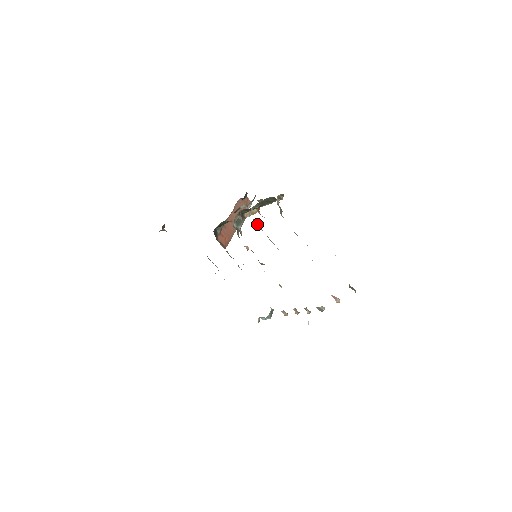
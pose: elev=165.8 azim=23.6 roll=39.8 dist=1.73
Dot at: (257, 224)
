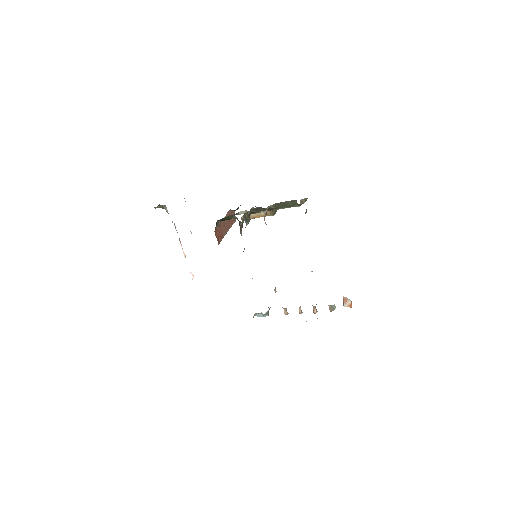
Dot at: occluded
